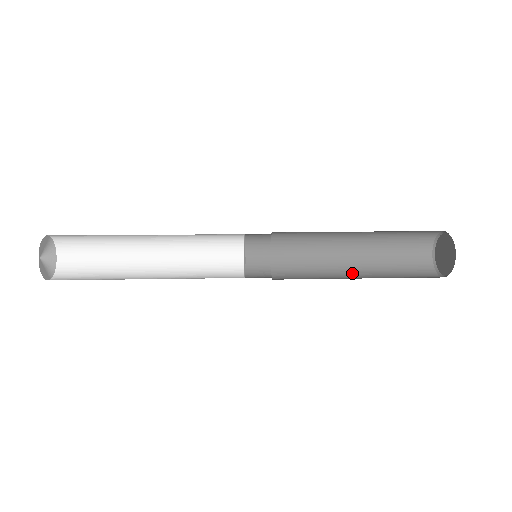
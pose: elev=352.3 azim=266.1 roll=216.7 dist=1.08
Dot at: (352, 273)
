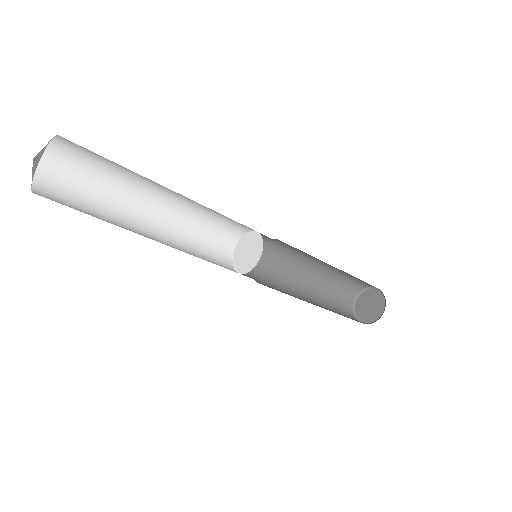
Dot at: (311, 303)
